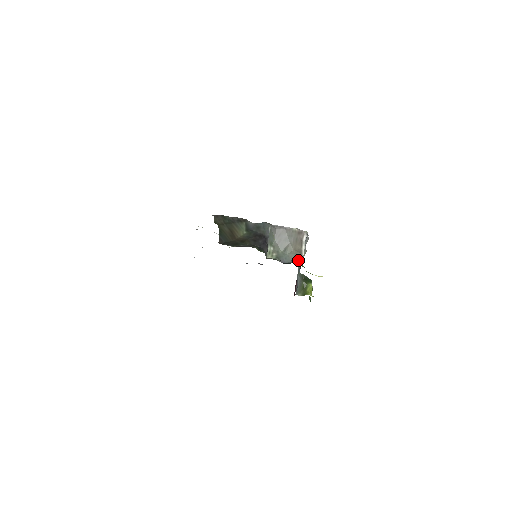
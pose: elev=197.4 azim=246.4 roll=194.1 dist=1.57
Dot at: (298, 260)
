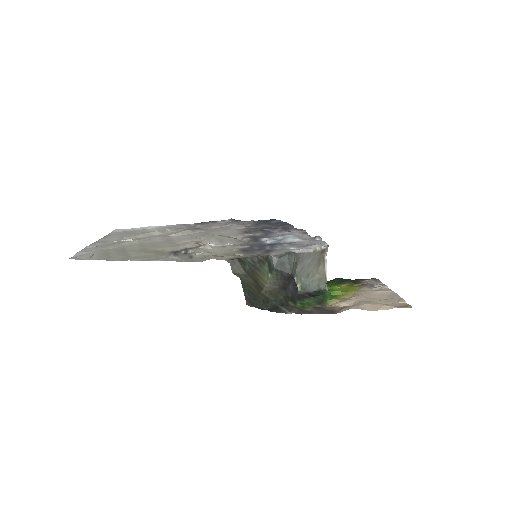
Dot at: (323, 285)
